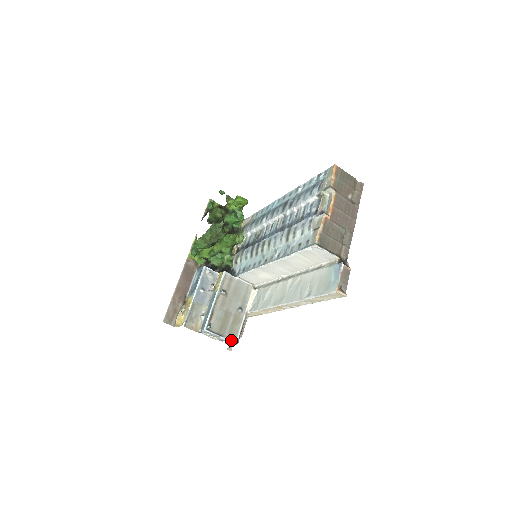
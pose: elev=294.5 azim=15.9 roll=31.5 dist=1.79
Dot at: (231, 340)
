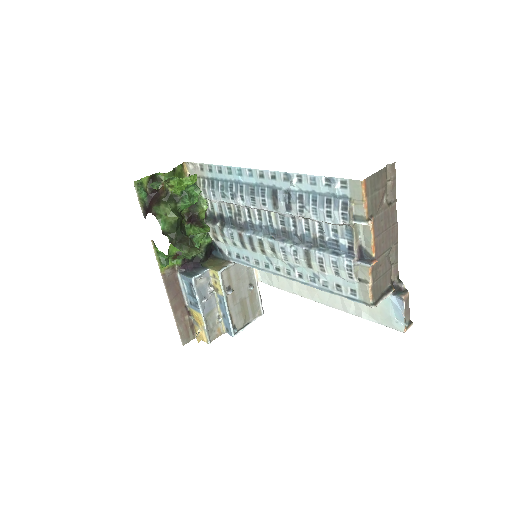
Dot at: (257, 317)
